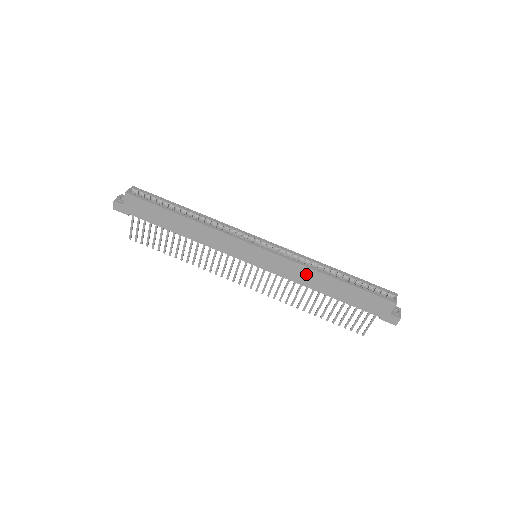
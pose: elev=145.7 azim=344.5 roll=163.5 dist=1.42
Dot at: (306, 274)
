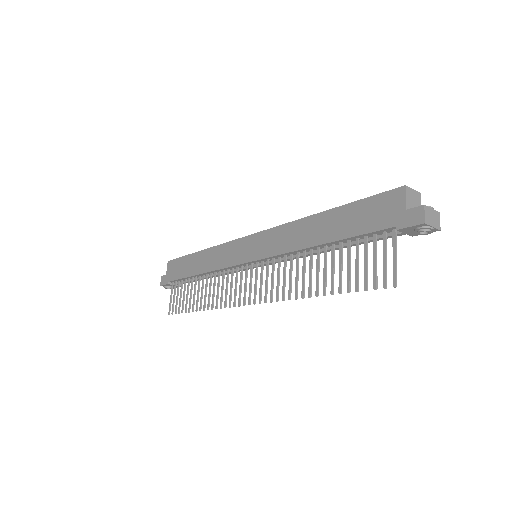
Dot at: (295, 232)
